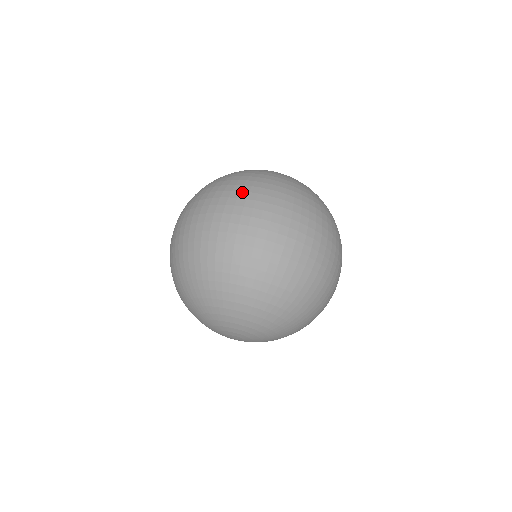
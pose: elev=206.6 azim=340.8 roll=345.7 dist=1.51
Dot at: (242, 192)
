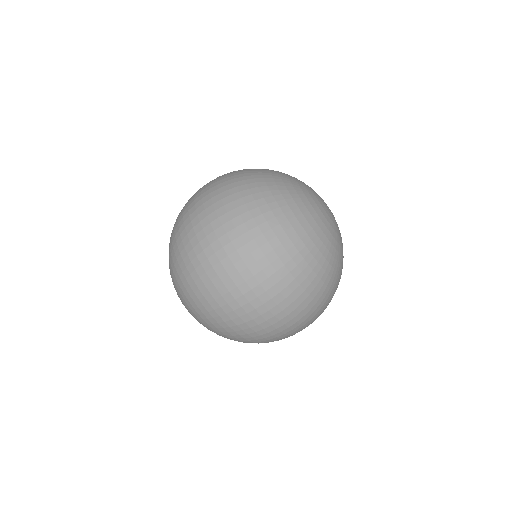
Dot at: (260, 250)
